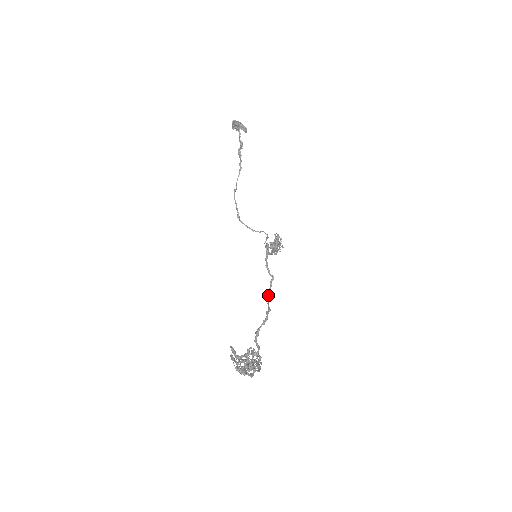
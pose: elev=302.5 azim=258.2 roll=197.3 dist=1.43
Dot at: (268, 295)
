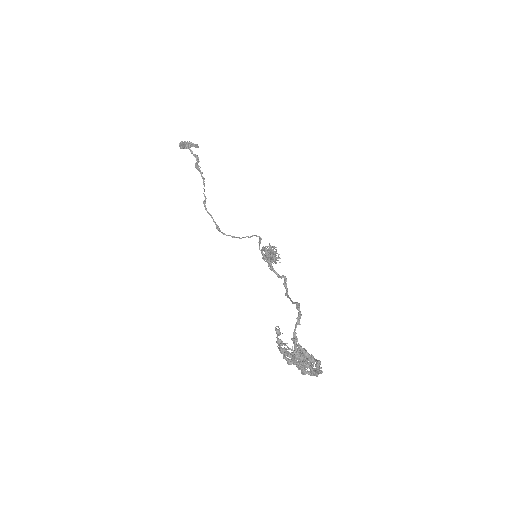
Dot at: (288, 296)
